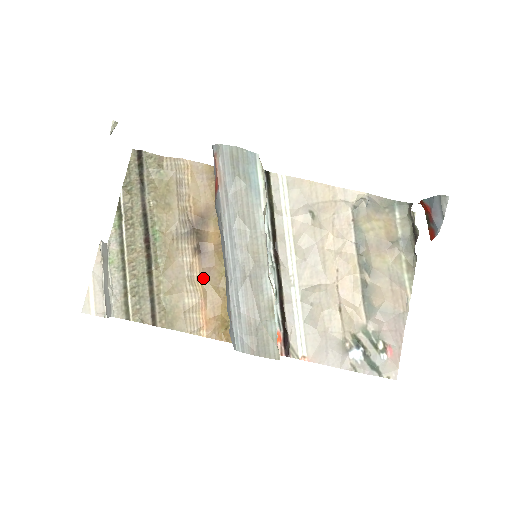
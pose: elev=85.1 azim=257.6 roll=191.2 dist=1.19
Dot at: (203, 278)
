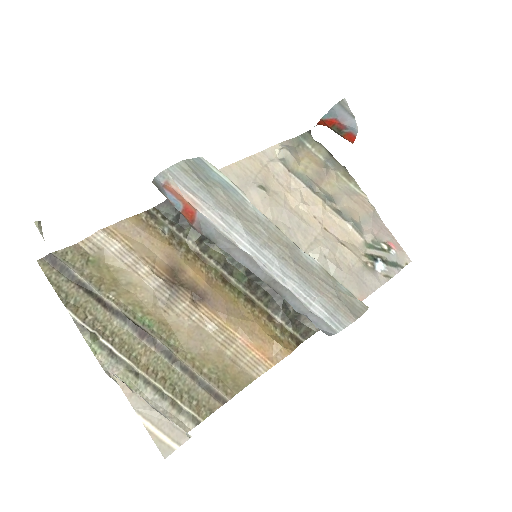
Dot at: (226, 319)
